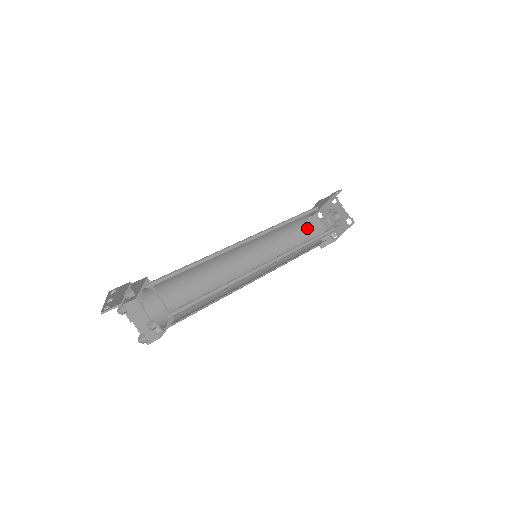
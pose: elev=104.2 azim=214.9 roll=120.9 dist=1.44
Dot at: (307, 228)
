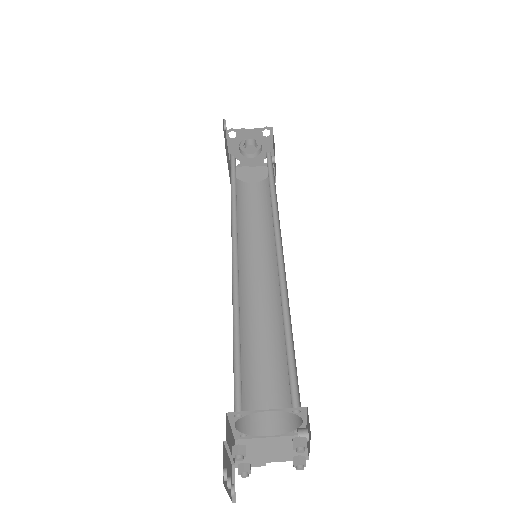
Dot at: (244, 184)
